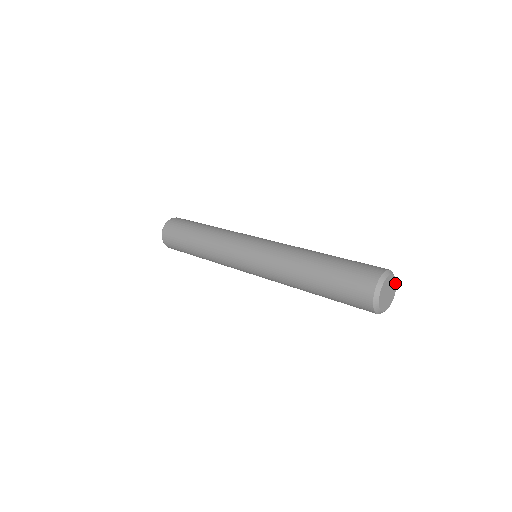
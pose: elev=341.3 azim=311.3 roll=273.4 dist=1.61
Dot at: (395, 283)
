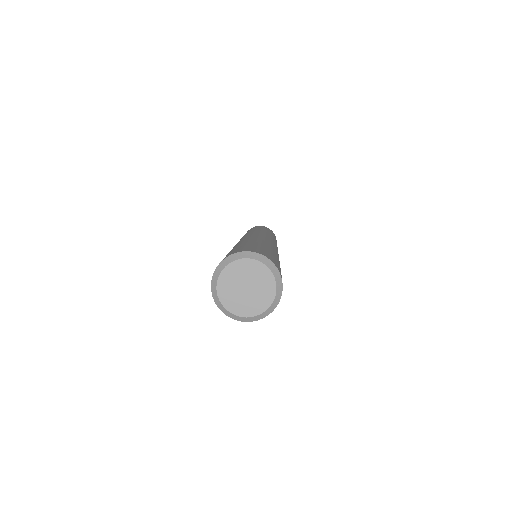
Dot at: (270, 275)
